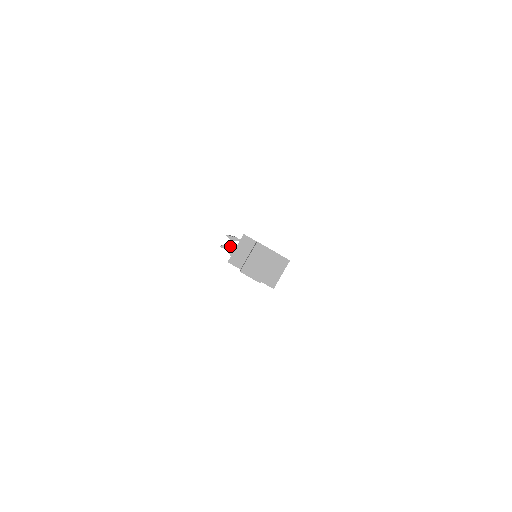
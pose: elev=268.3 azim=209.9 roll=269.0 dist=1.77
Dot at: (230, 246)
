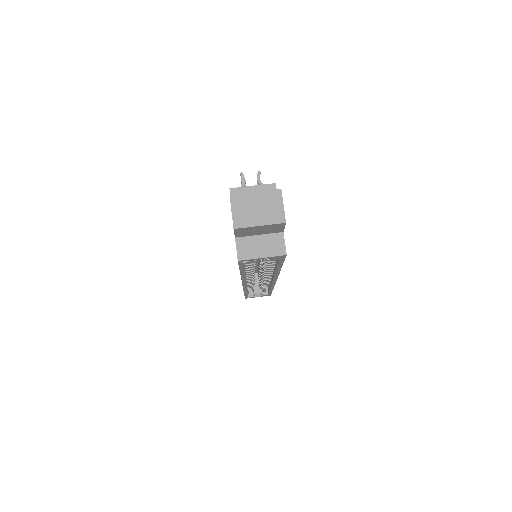
Dot at: occluded
